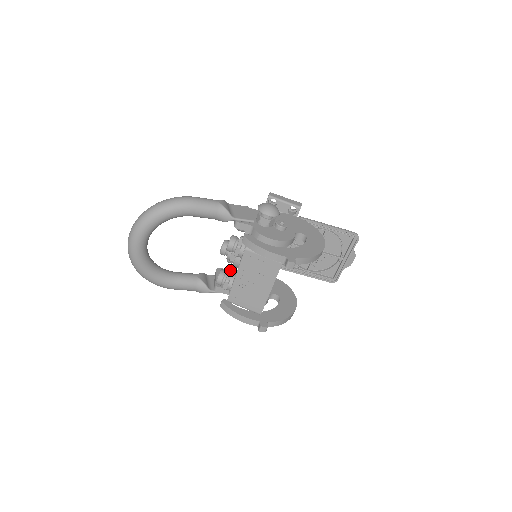
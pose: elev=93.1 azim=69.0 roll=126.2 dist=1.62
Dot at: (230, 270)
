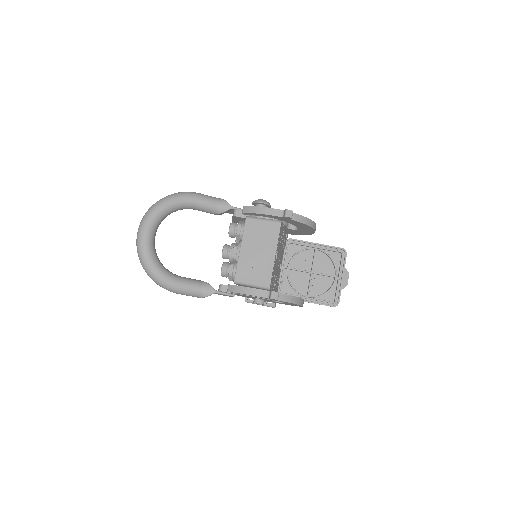
Dot at: occluded
